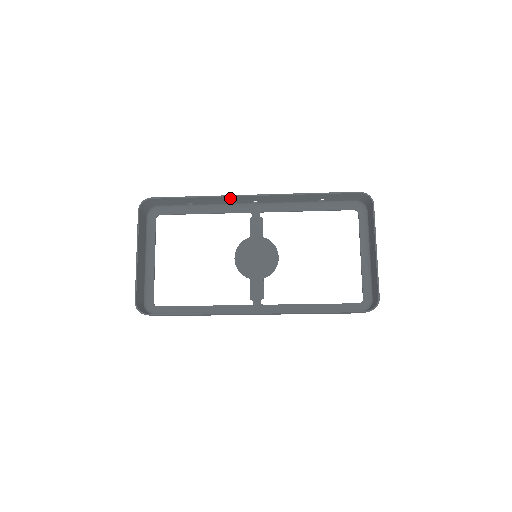
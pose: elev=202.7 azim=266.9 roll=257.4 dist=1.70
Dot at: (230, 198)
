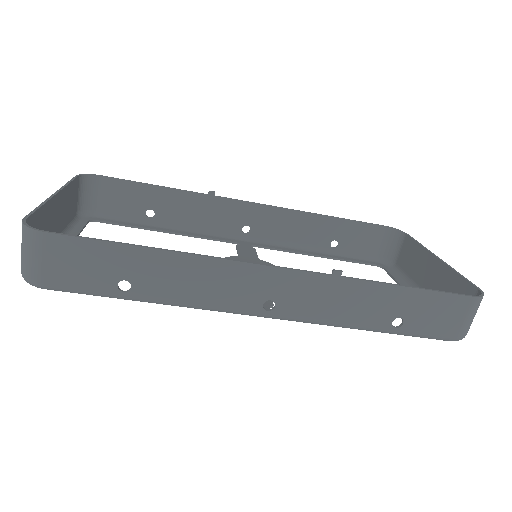
Dot at: (216, 205)
